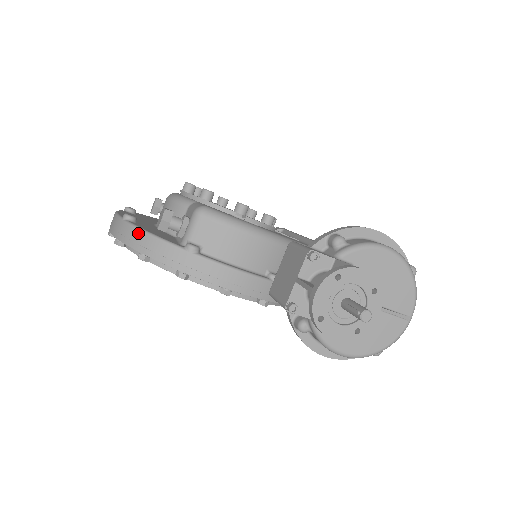
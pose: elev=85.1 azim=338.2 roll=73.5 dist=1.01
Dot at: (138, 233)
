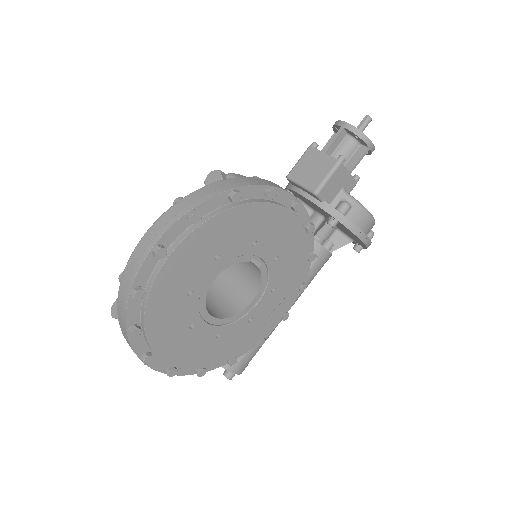
Dot at: (212, 185)
